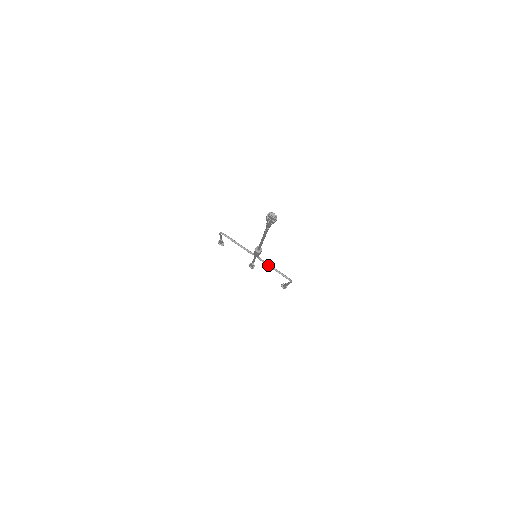
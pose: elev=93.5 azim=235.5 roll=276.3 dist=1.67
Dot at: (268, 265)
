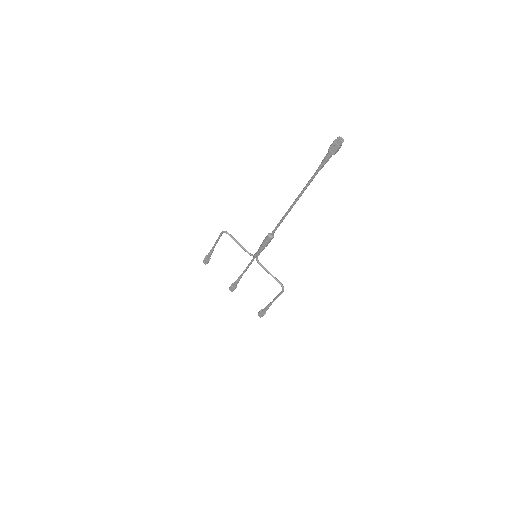
Dot at: (265, 268)
